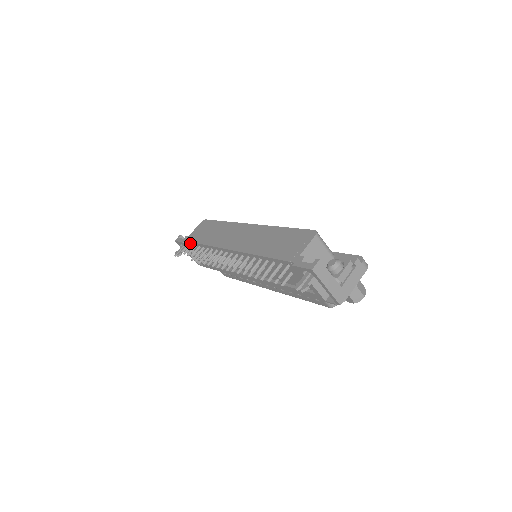
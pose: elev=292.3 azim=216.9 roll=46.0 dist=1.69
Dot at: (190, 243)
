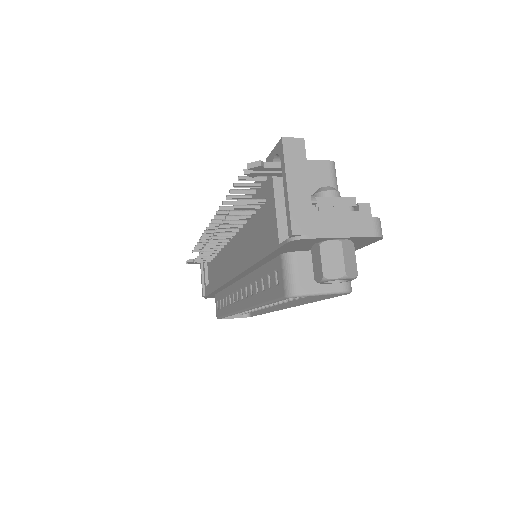
Dot at: occluded
